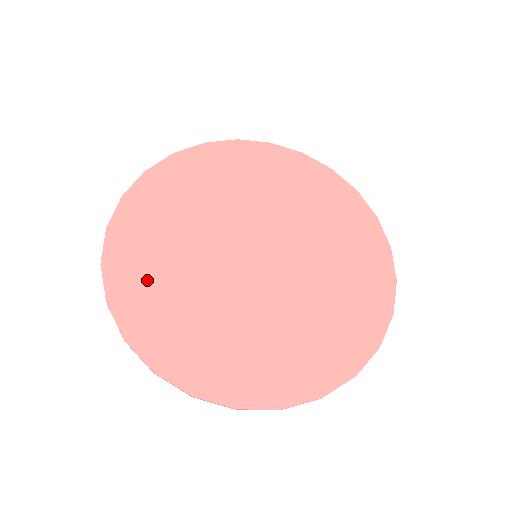
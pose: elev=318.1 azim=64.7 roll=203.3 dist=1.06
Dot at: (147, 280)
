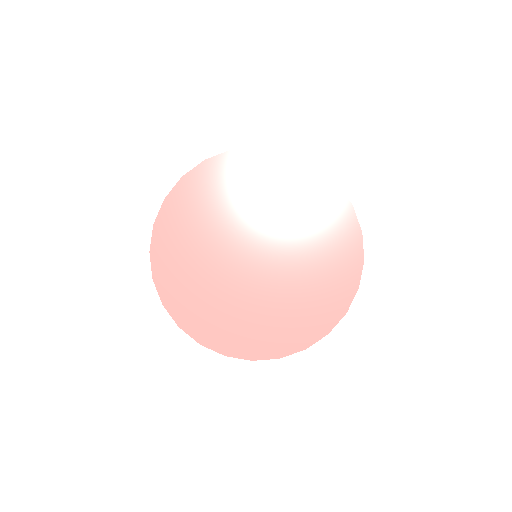
Dot at: (178, 246)
